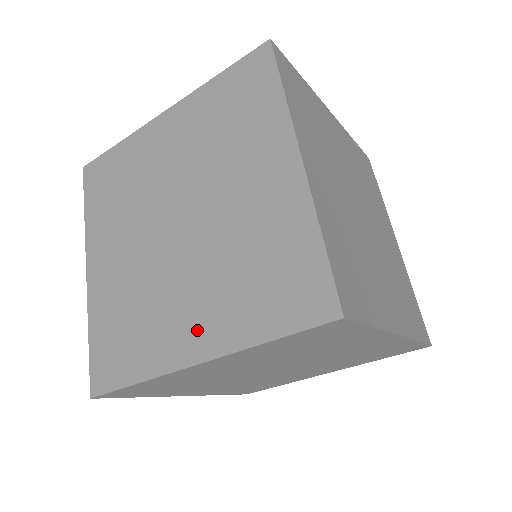
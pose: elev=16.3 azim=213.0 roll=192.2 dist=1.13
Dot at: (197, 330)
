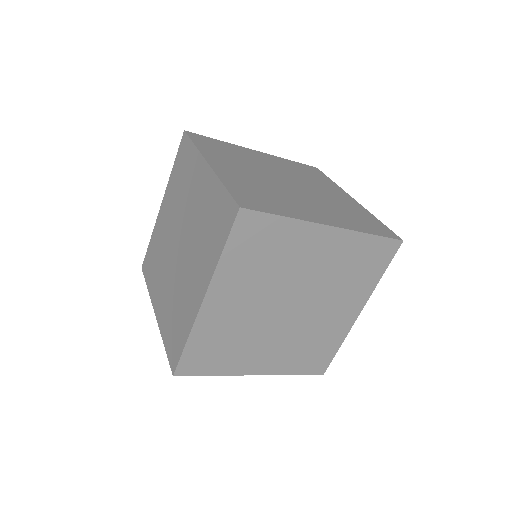
Dot at: (324, 216)
